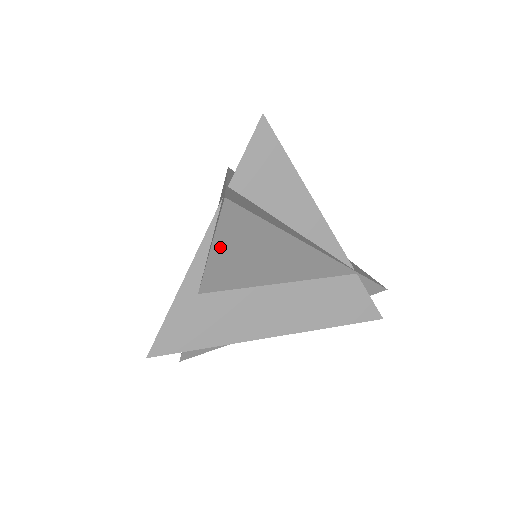
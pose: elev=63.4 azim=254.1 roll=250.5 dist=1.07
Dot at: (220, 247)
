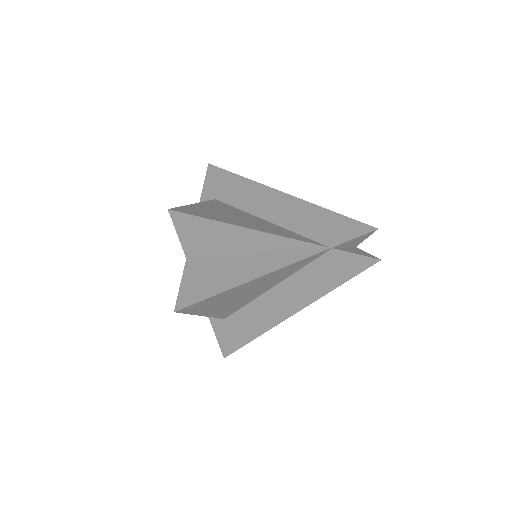
Dot at: (206, 312)
